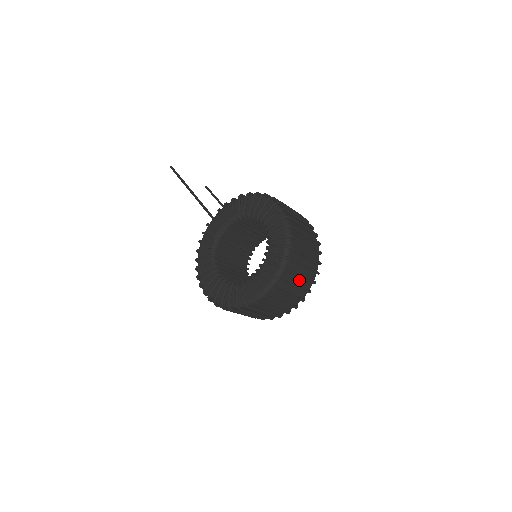
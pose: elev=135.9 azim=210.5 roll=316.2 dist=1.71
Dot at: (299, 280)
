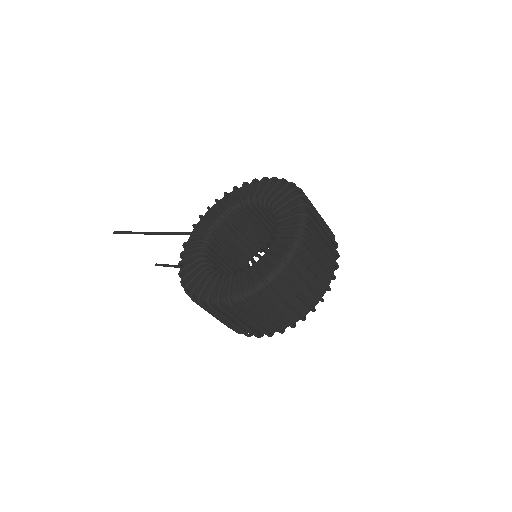
Dot at: (323, 243)
